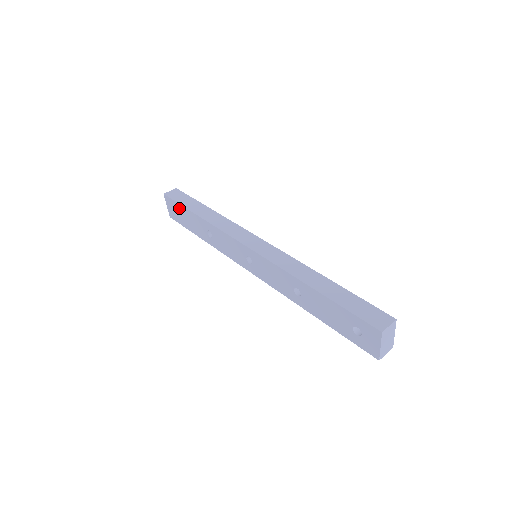
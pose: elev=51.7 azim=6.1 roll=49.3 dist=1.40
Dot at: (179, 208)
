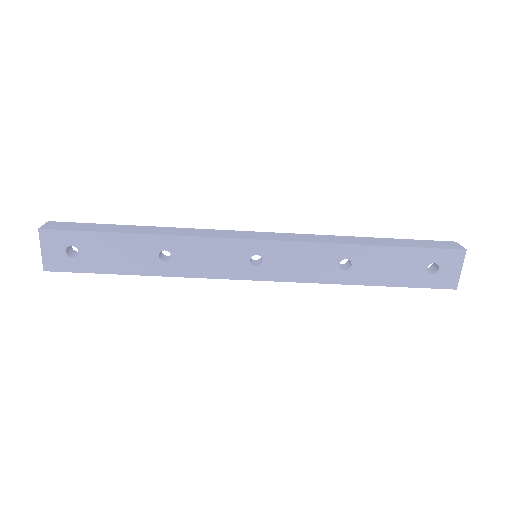
Dot at: (84, 240)
